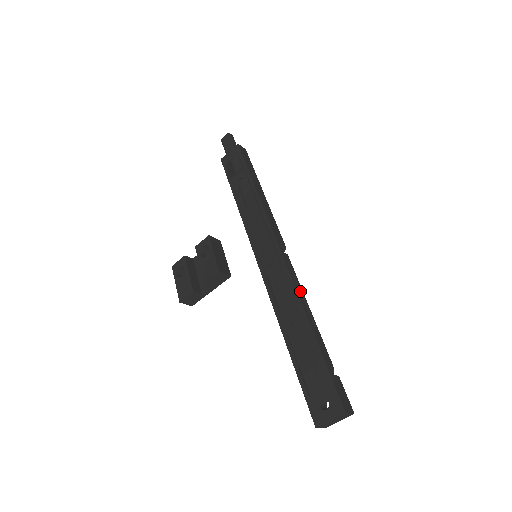
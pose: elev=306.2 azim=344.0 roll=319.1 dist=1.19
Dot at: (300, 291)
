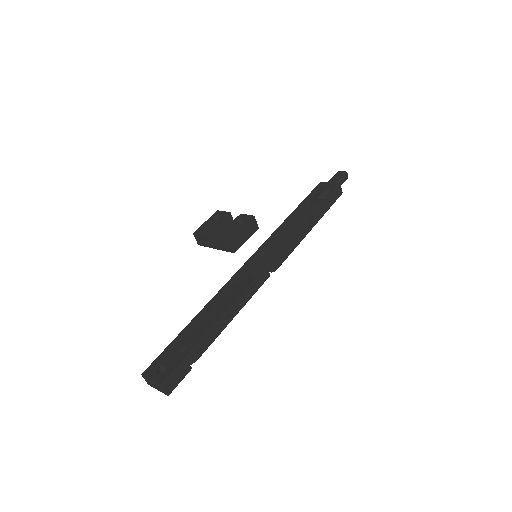
Dot at: (243, 301)
